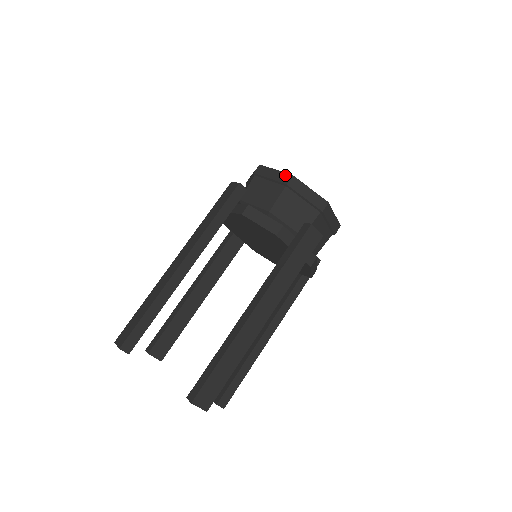
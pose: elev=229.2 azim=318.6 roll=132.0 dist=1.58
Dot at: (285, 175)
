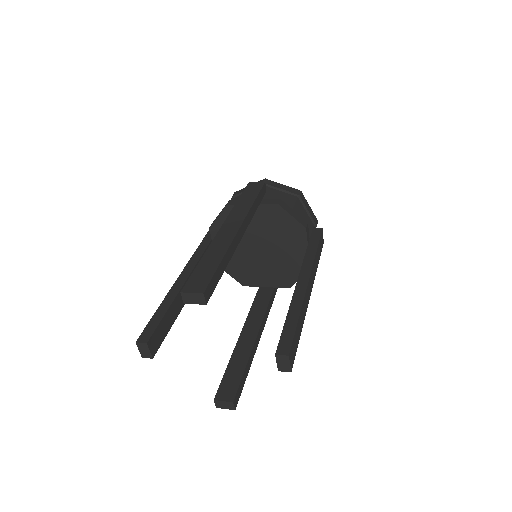
Dot at: (294, 189)
